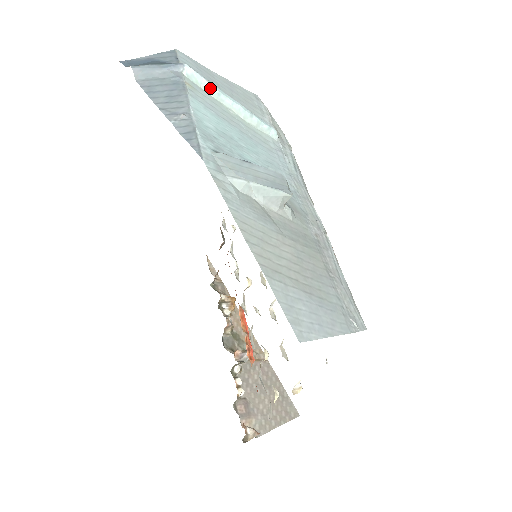
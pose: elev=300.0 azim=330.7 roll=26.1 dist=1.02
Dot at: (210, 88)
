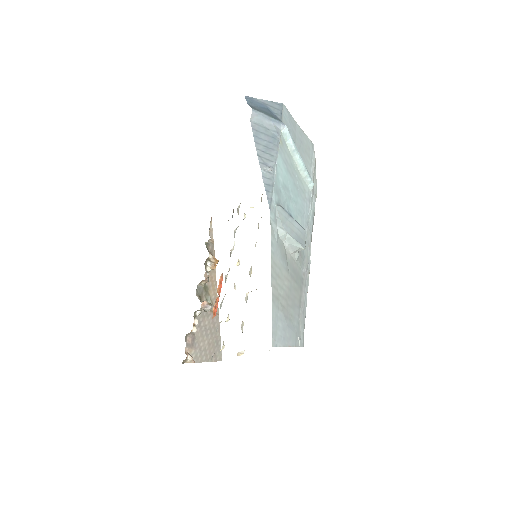
Dot at: (291, 145)
